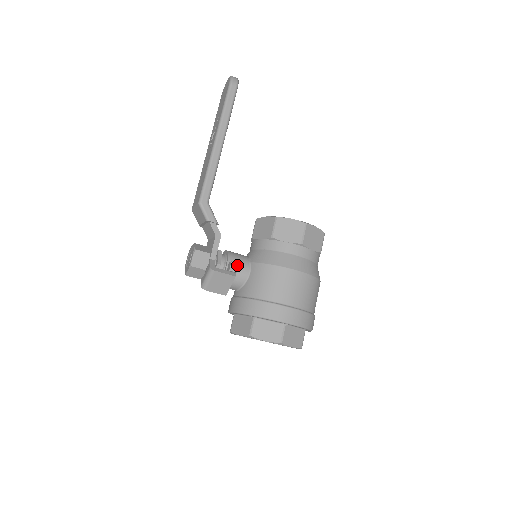
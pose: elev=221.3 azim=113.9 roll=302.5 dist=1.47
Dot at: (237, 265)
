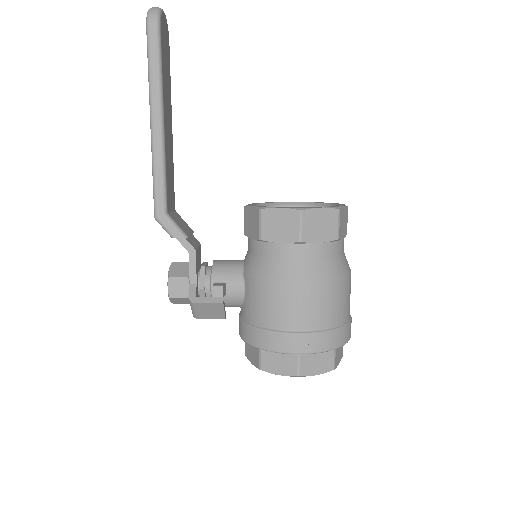
Dot at: (221, 288)
